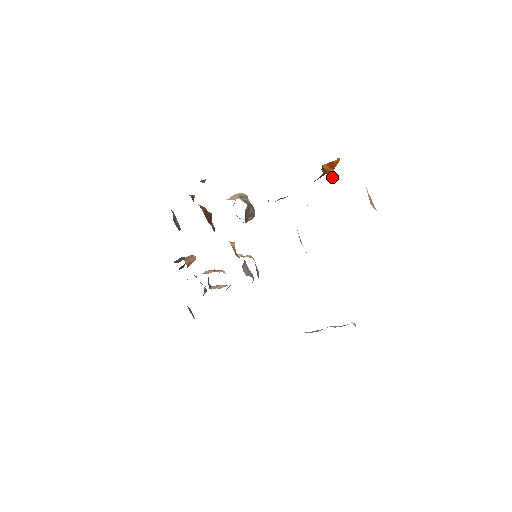
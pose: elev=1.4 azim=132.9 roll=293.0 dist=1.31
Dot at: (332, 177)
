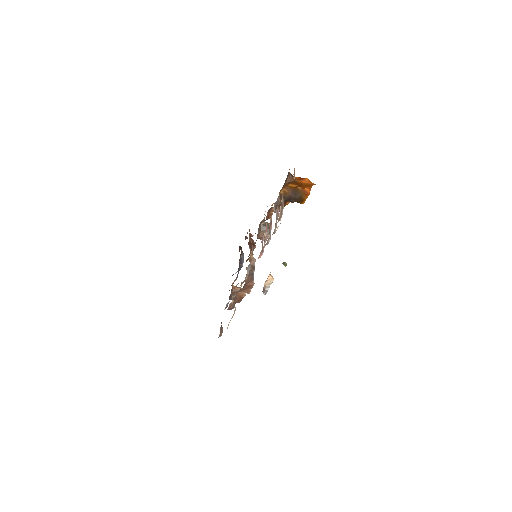
Dot at: (292, 177)
